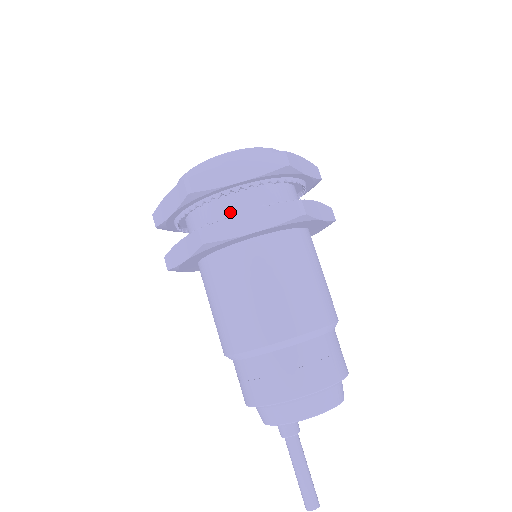
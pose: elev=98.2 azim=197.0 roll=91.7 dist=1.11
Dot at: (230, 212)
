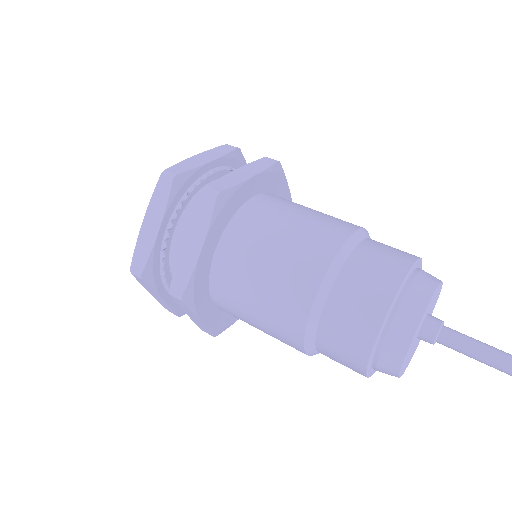
Dot at: occluded
